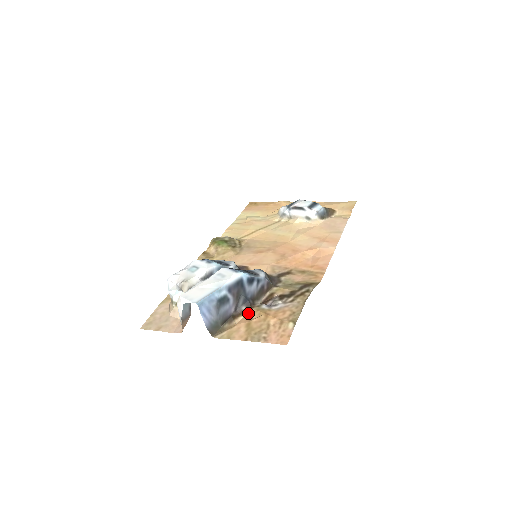
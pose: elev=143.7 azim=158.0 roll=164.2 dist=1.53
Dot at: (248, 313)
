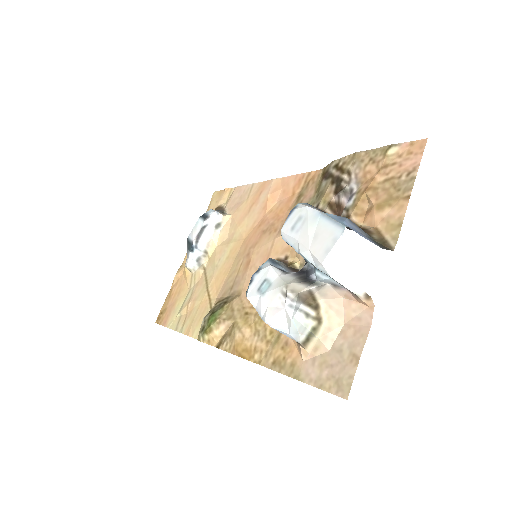
Dot at: (357, 219)
